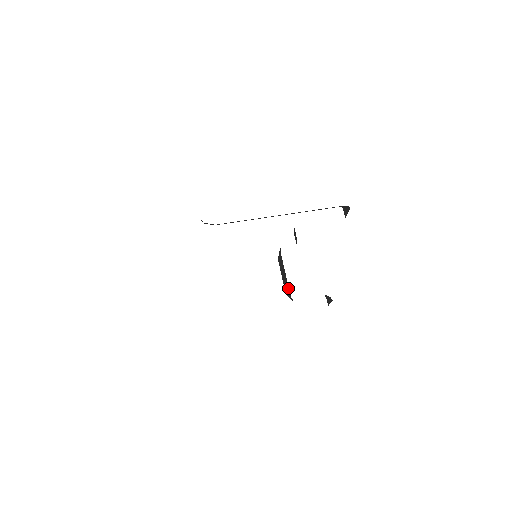
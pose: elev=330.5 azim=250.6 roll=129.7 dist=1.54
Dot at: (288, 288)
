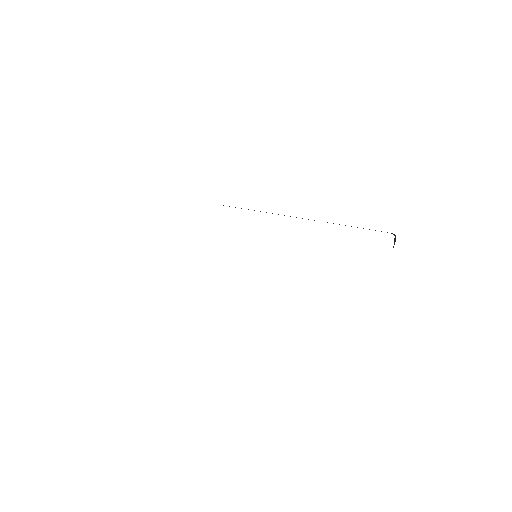
Dot at: occluded
